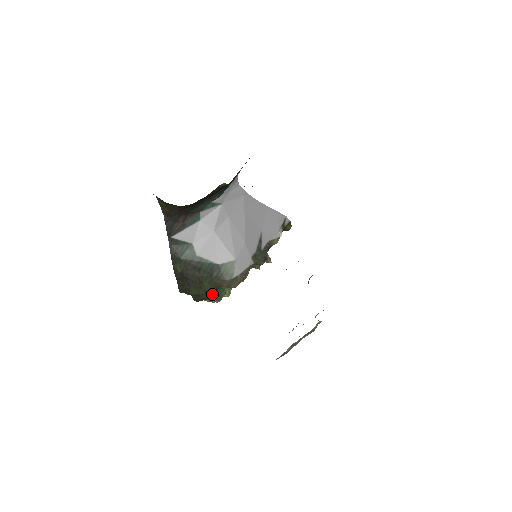
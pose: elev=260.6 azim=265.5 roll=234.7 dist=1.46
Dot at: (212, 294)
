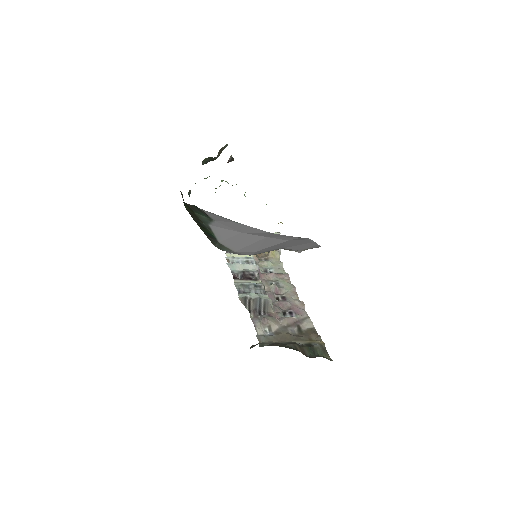
Dot at: occluded
